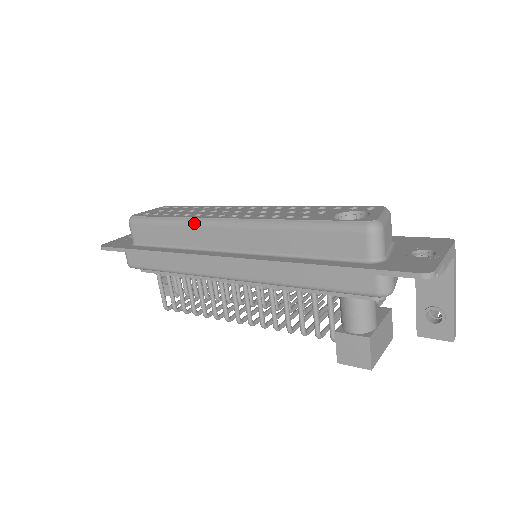
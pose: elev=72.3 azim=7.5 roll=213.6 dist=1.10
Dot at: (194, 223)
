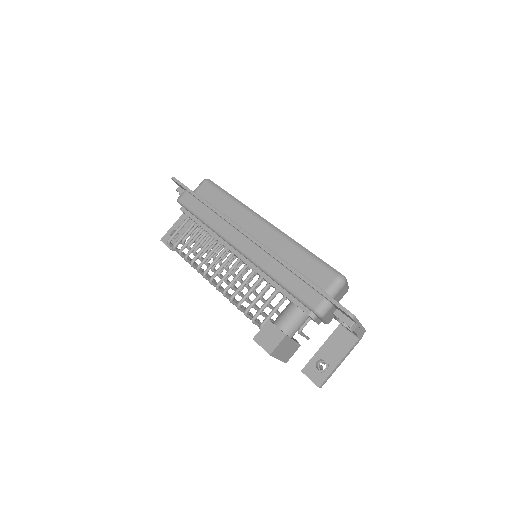
Dot at: (245, 208)
